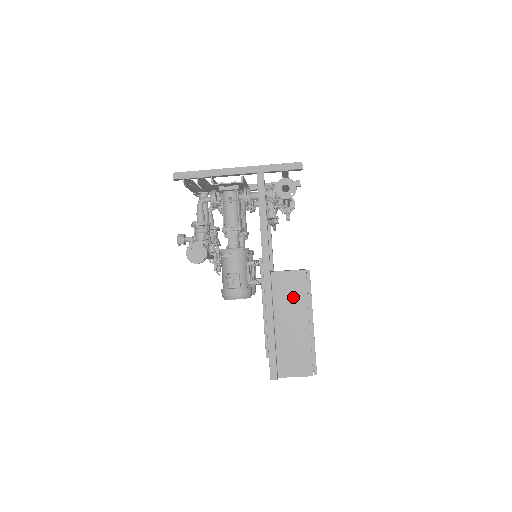
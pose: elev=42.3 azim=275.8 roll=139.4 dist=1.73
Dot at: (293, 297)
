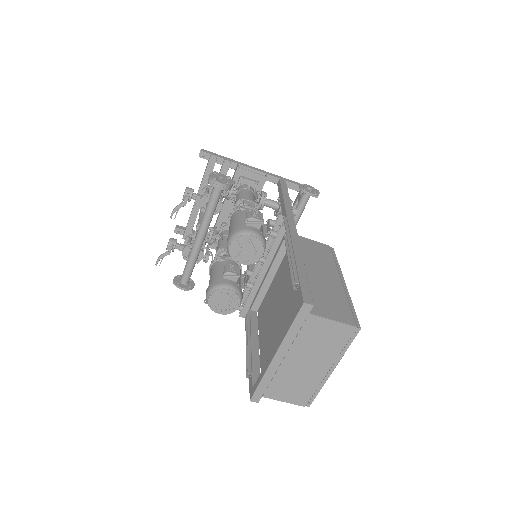
Dot at: (319, 257)
